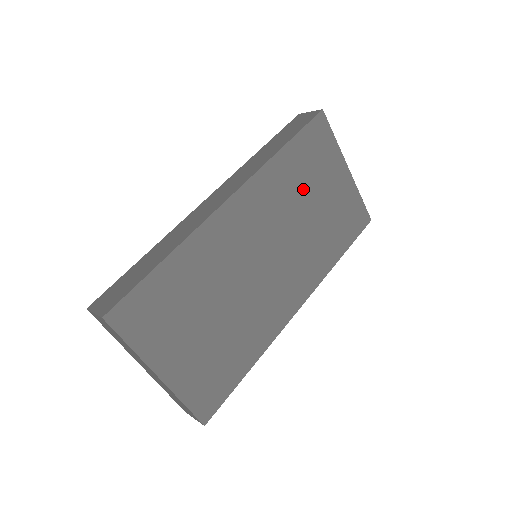
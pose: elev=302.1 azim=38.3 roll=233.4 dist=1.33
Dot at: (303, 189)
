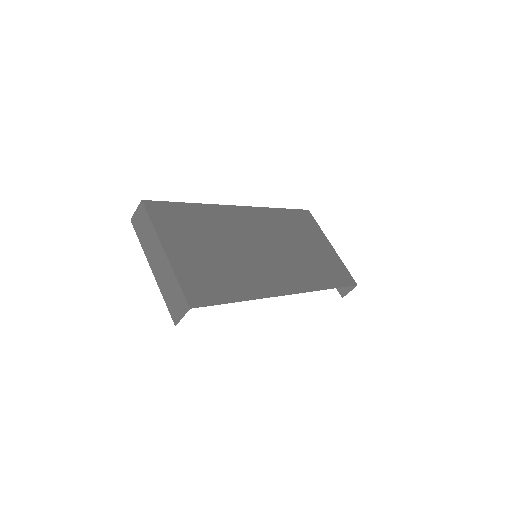
Dot at: (294, 234)
